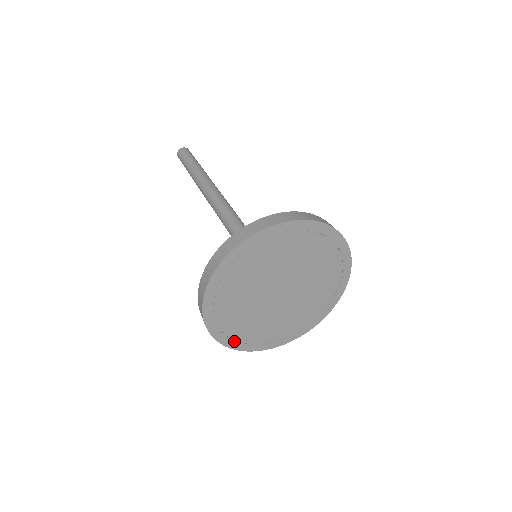
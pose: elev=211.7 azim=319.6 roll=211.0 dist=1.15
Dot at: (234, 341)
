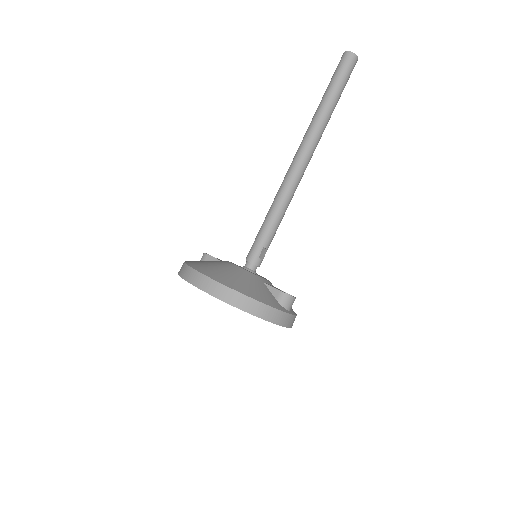
Dot at: occluded
